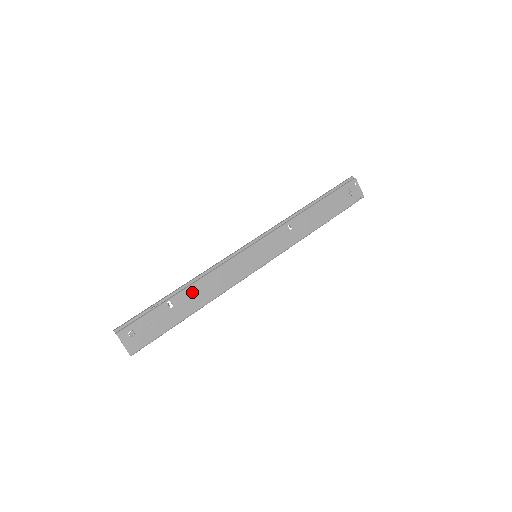
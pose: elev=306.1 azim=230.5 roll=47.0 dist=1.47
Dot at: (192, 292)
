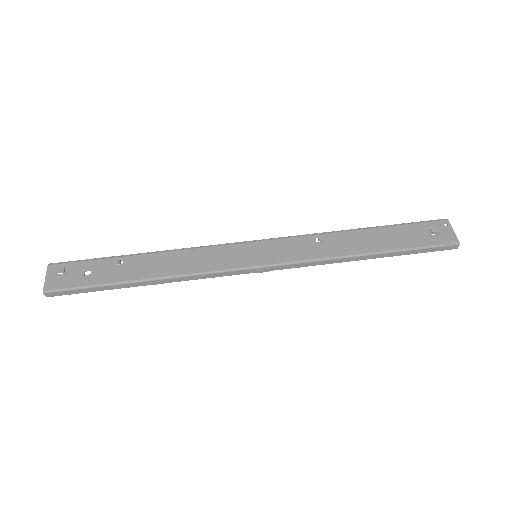
Dot at: (153, 259)
